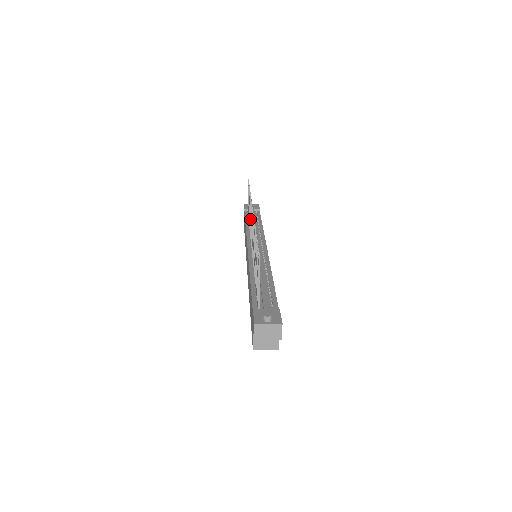
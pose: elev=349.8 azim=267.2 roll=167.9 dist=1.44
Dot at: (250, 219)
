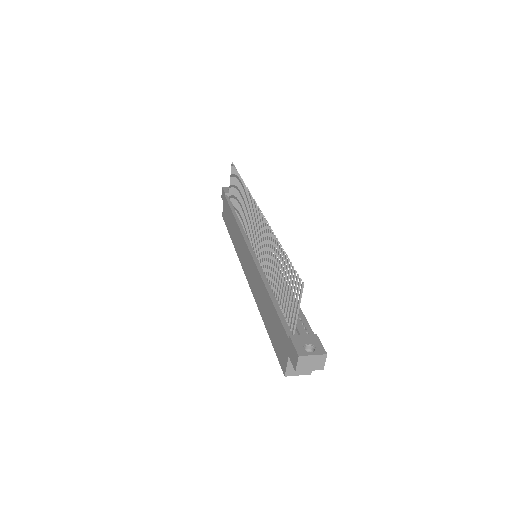
Dot at: (248, 214)
